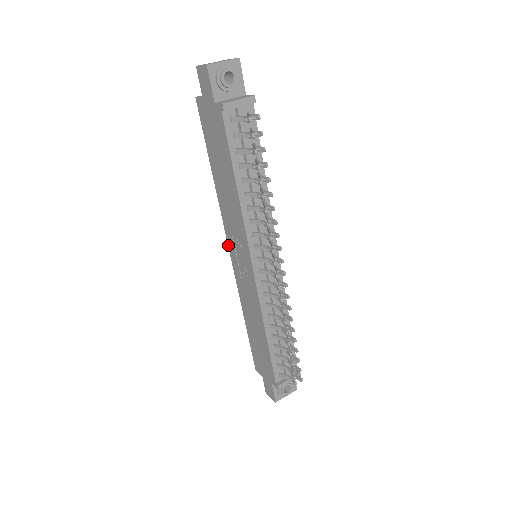
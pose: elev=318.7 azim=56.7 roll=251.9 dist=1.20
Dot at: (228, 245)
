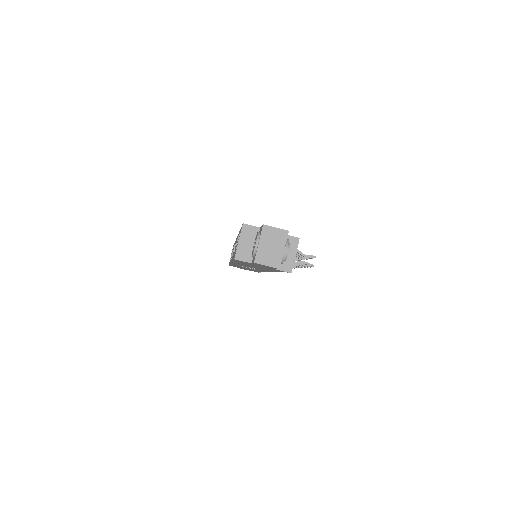
Dot at: occluded
